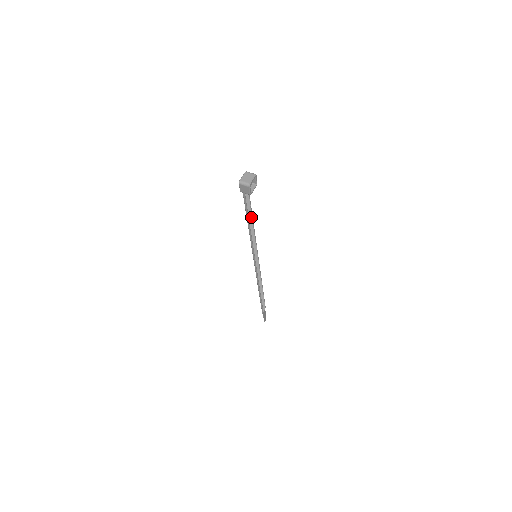
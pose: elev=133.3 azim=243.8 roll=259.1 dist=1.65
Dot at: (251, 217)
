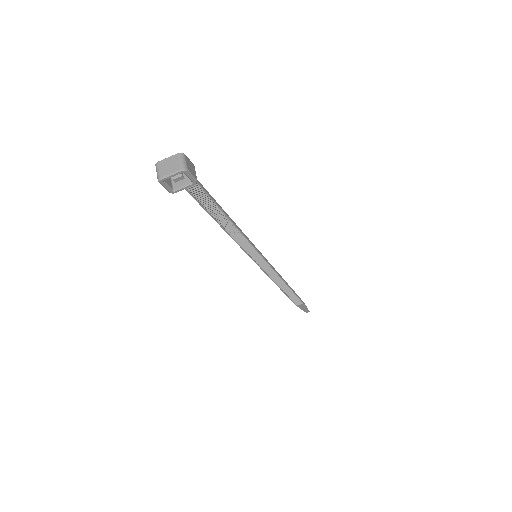
Dot at: (223, 213)
